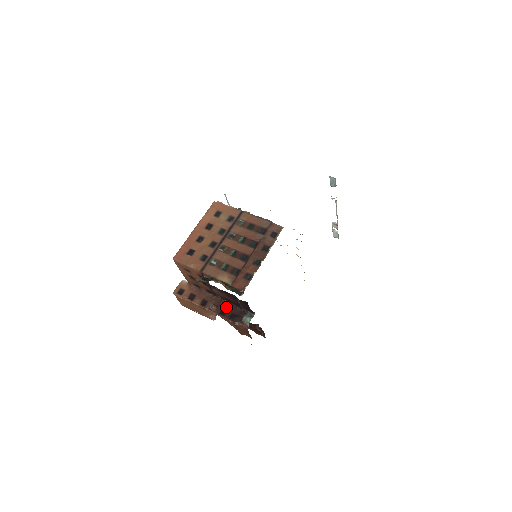
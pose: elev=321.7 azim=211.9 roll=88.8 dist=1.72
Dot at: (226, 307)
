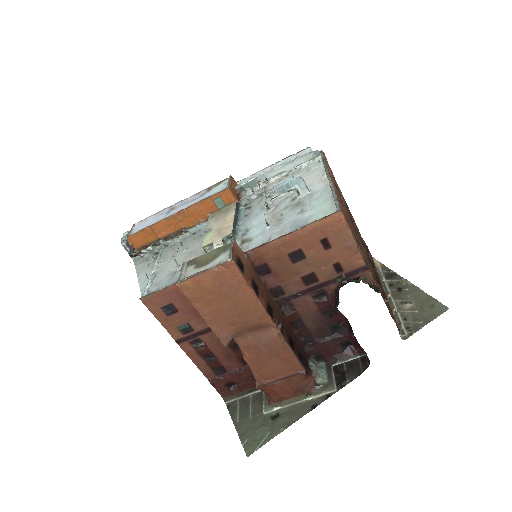
Dot at: (291, 334)
